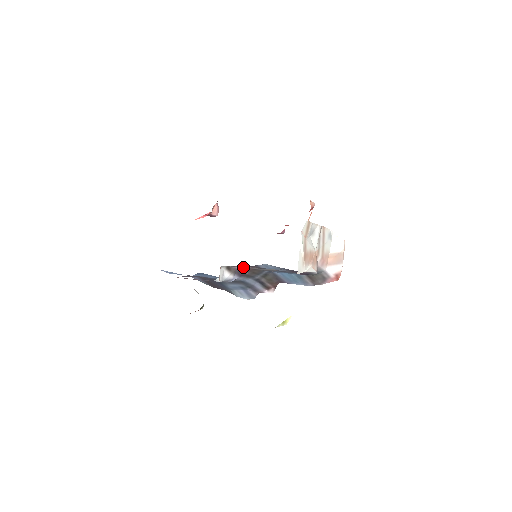
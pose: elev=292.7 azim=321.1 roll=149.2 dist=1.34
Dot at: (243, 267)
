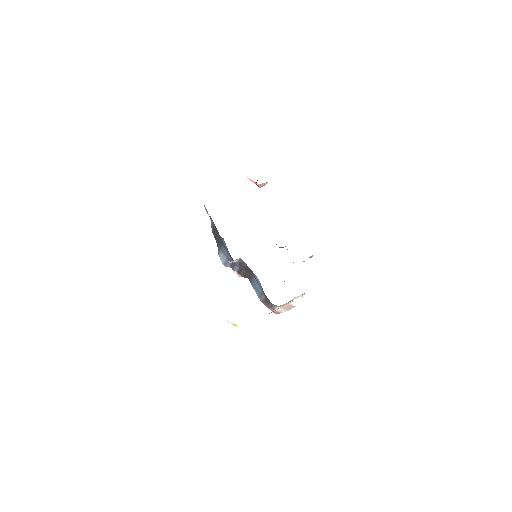
Dot at: occluded
